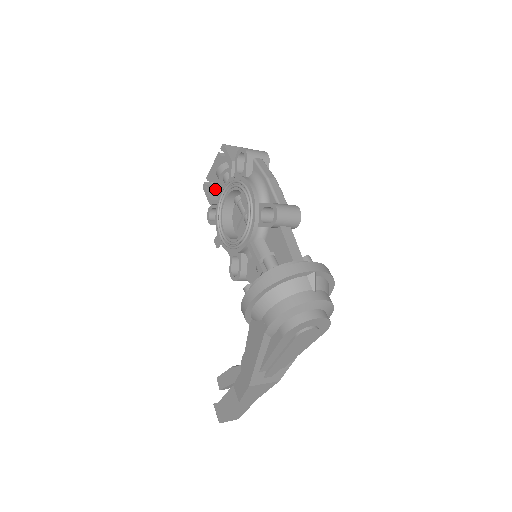
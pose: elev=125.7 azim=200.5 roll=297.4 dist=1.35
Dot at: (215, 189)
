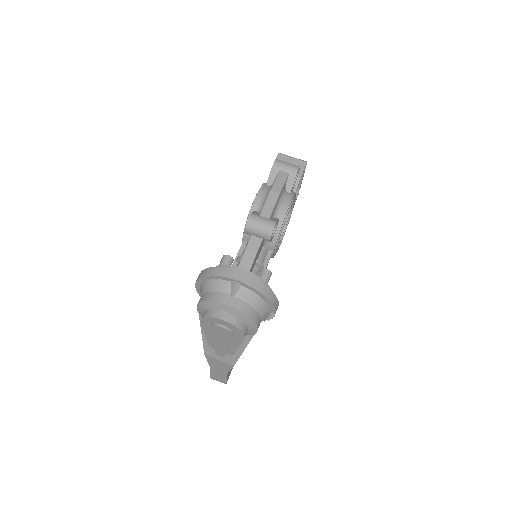
Dot at: occluded
